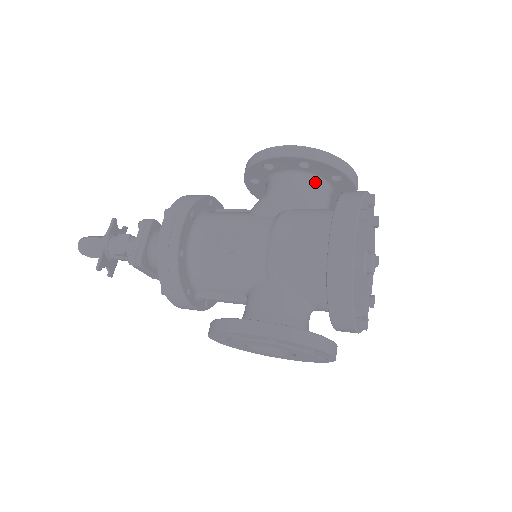
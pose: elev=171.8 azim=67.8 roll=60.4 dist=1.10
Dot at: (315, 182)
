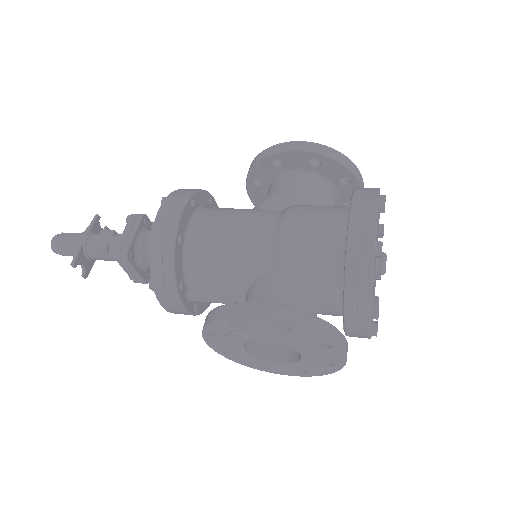
Dot at: (323, 183)
